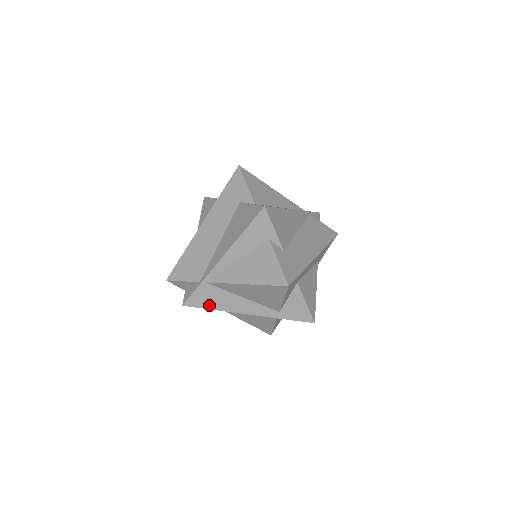
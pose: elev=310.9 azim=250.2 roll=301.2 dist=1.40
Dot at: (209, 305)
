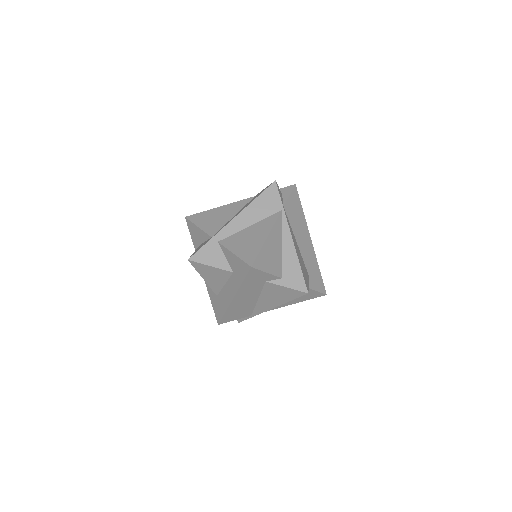
Dot at: occluded
